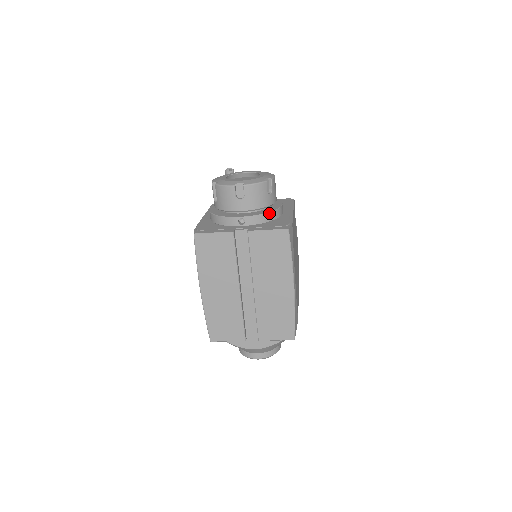
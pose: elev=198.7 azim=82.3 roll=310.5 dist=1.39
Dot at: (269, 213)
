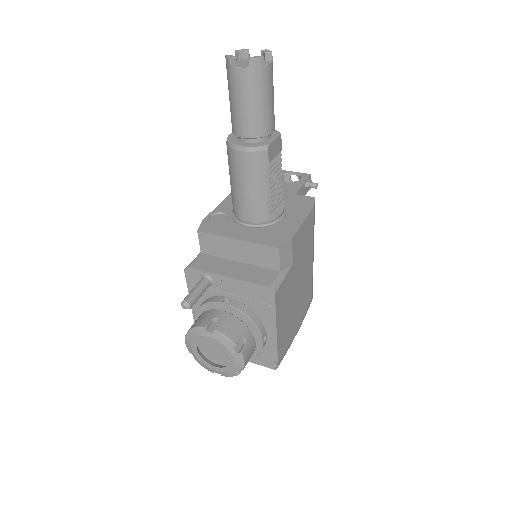
Dot at: (254, 357)
